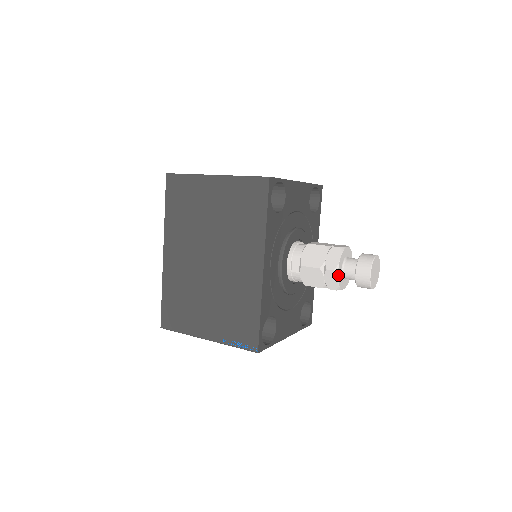
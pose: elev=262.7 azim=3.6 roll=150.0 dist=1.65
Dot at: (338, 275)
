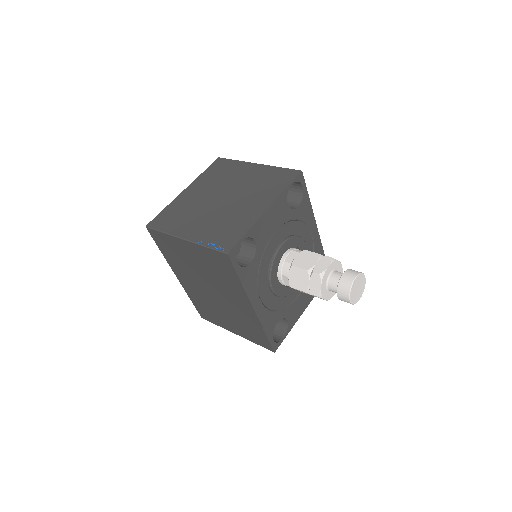
Dot at: (323, 297)
